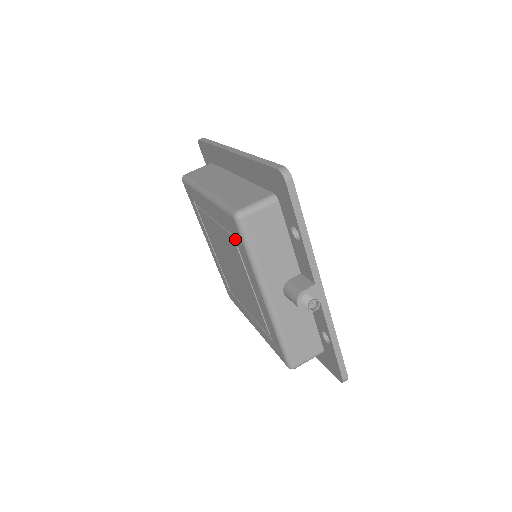
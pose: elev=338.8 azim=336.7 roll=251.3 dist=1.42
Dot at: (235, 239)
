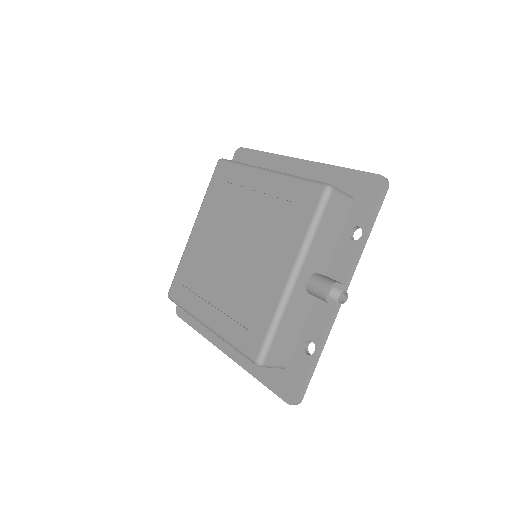
Dot at: (298, 210)
